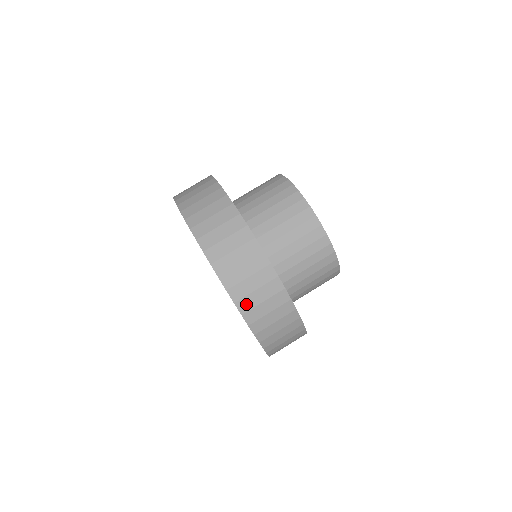
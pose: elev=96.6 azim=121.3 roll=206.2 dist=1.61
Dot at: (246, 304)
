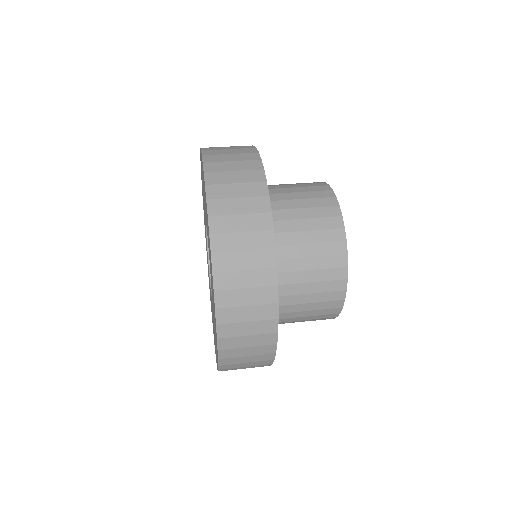
Dot at: (212, 153)
